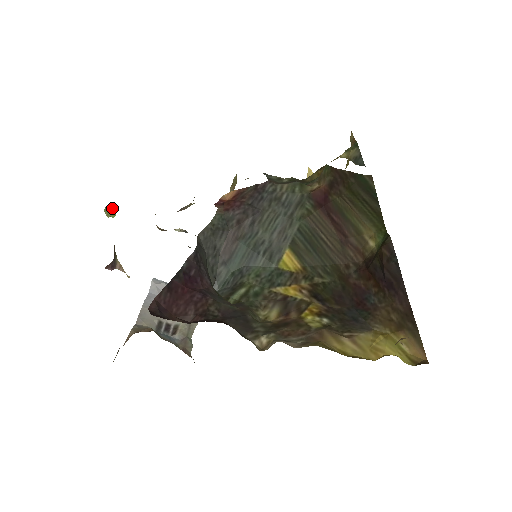
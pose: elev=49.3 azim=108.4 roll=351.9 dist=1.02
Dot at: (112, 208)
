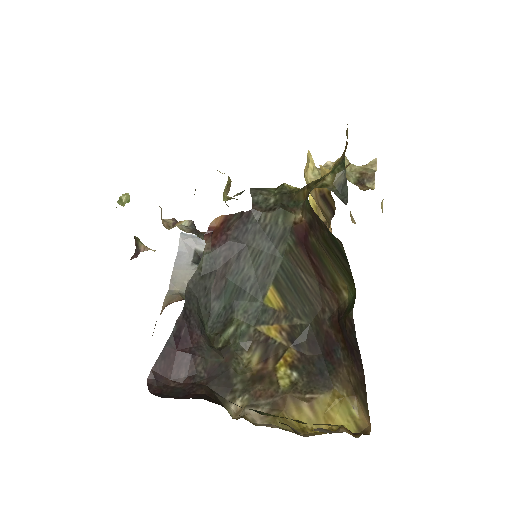
Dot at: (125, 196)
